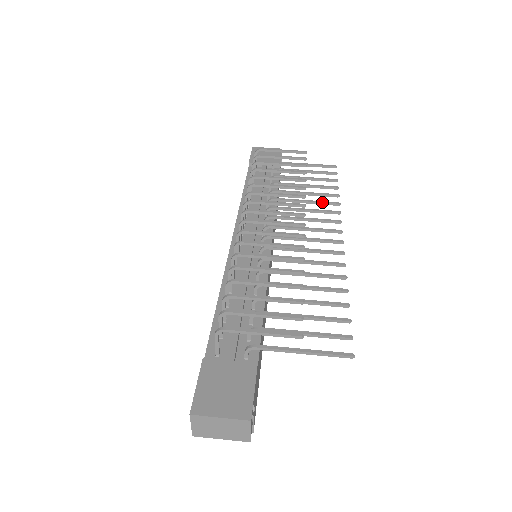
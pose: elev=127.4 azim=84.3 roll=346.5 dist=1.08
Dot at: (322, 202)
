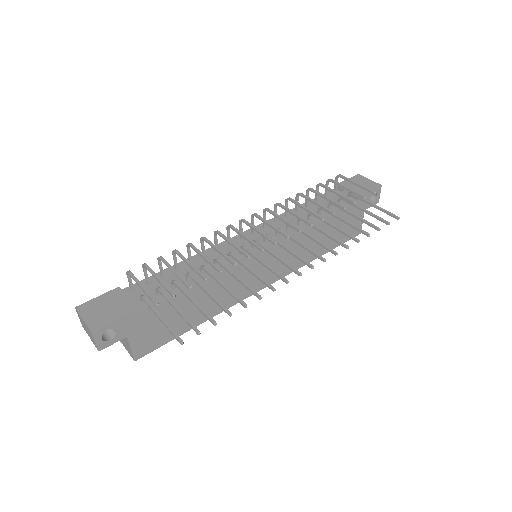
Dot at: (334, 239)
